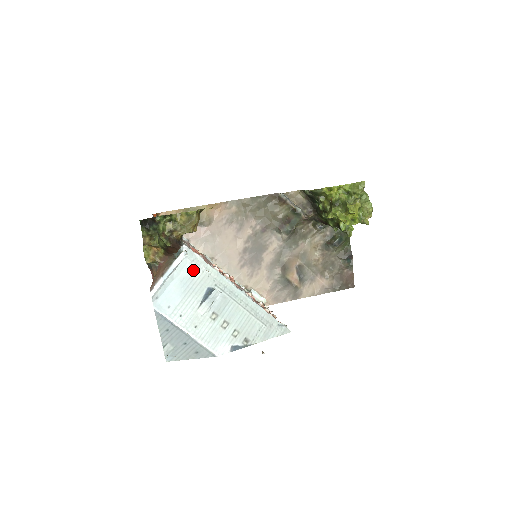
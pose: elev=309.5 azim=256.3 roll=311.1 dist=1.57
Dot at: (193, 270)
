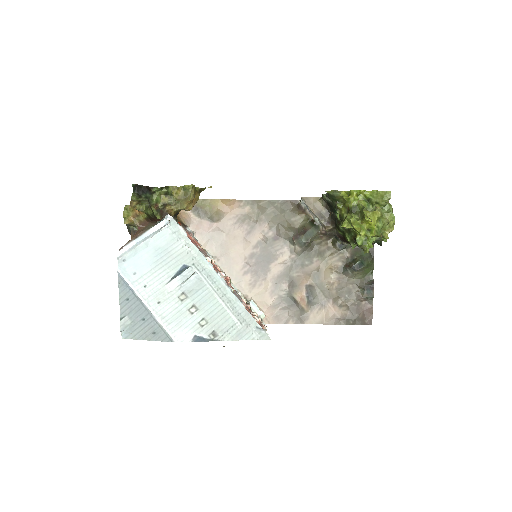
Dot at: (172, 242)
